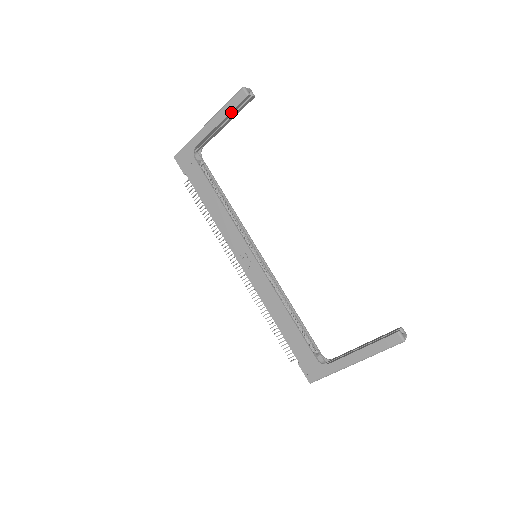
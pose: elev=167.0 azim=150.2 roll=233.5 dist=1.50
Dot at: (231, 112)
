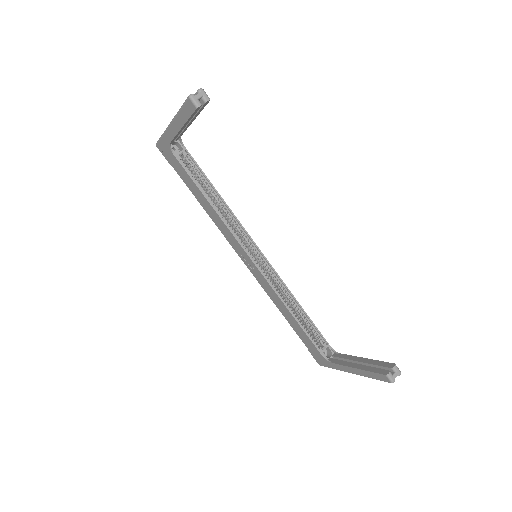
Dot at: (188, 119)
